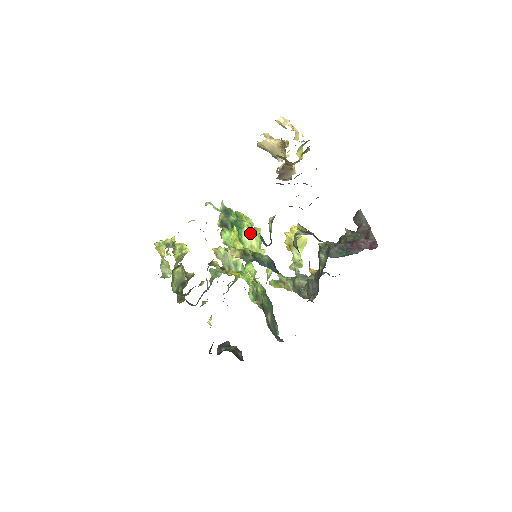
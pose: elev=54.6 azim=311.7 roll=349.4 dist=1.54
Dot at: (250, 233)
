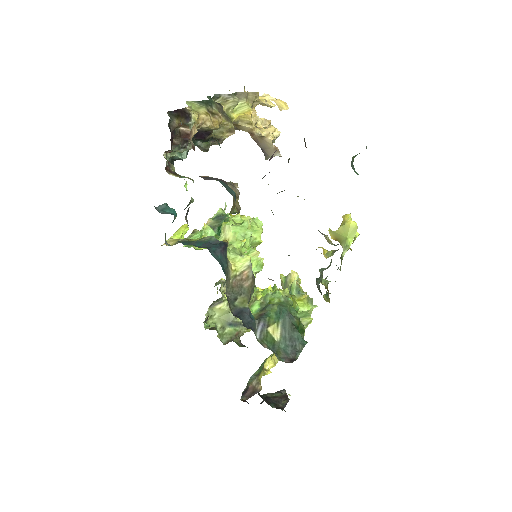
Dot at: (226, 226)
